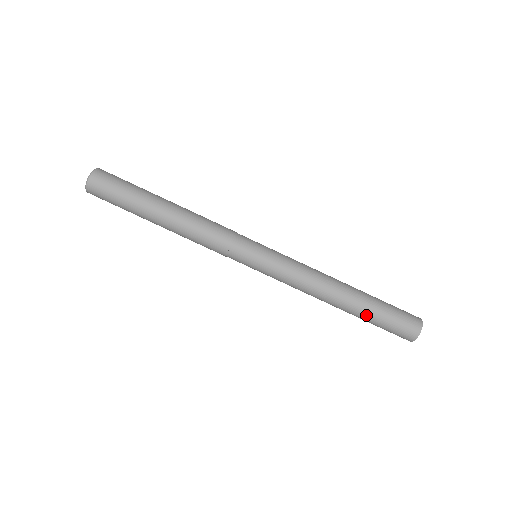
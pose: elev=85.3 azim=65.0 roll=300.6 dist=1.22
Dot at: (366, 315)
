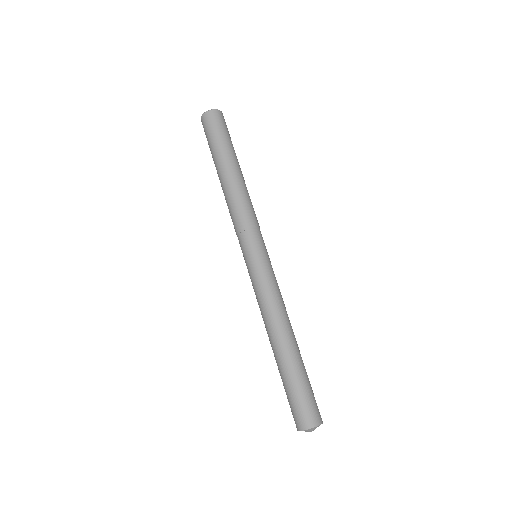
Dot at: (280, 373)
